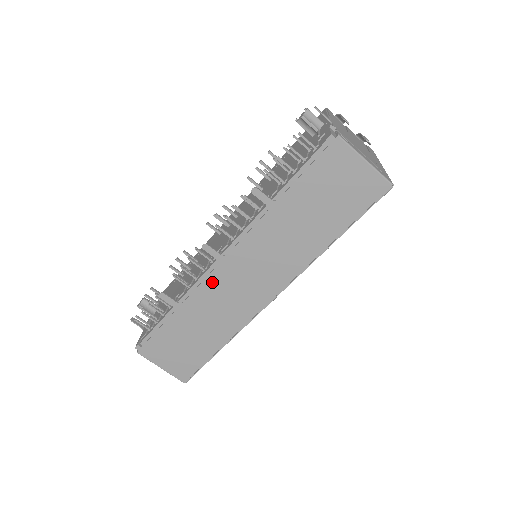
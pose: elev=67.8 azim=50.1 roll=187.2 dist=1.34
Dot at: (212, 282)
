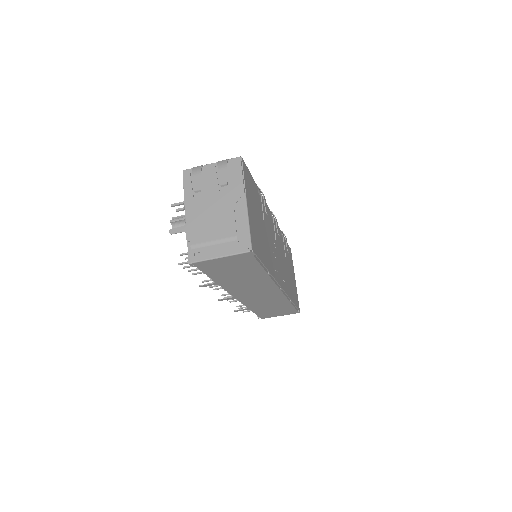
Dot at: (245, 301)
